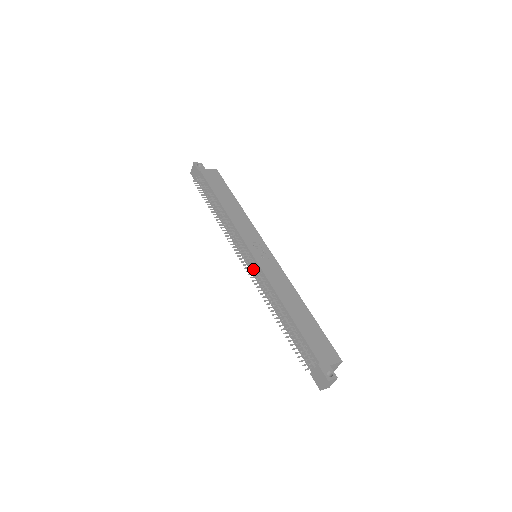
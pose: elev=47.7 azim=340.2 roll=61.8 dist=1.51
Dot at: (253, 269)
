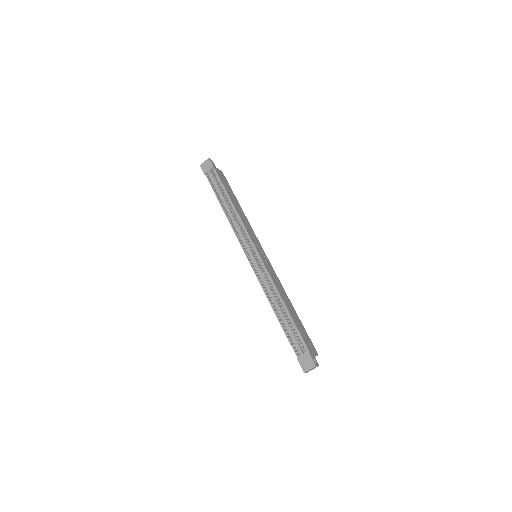
Dot at: (257, 266)
